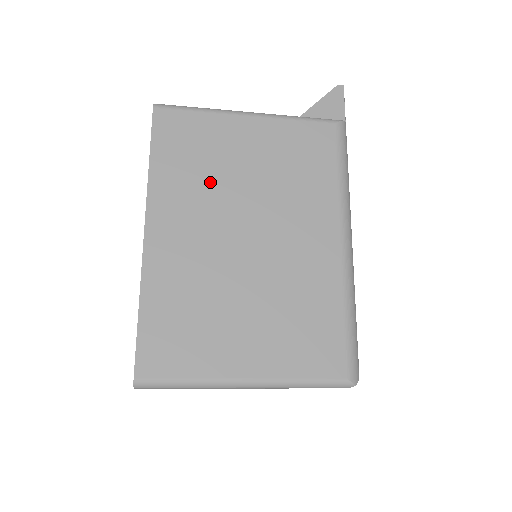
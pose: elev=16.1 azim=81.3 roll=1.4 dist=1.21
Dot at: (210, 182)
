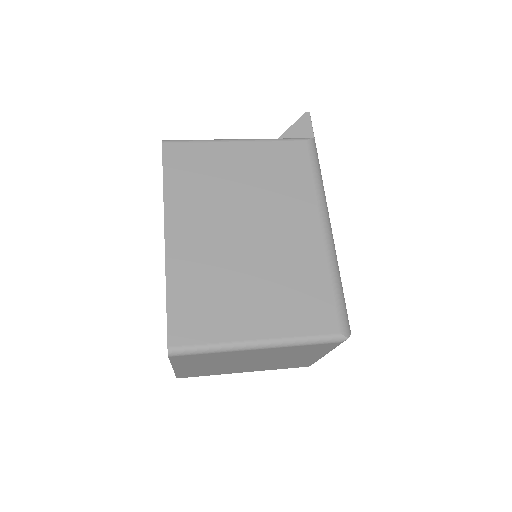
Dot at: (212, 193)
